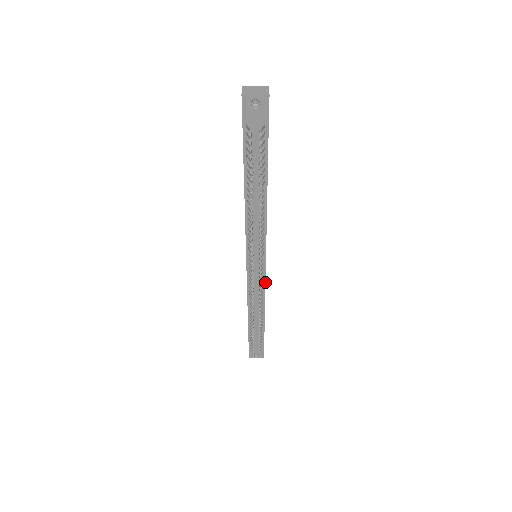
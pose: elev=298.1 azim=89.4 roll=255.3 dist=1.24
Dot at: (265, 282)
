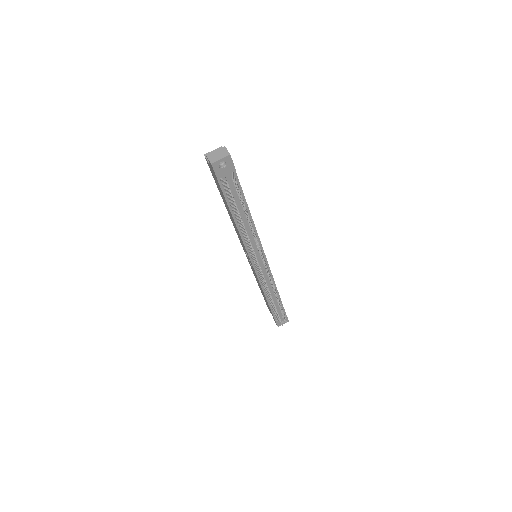
Dot at: (270, 271)
